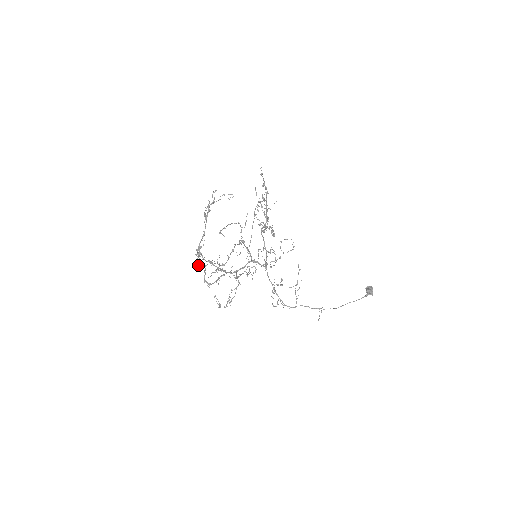
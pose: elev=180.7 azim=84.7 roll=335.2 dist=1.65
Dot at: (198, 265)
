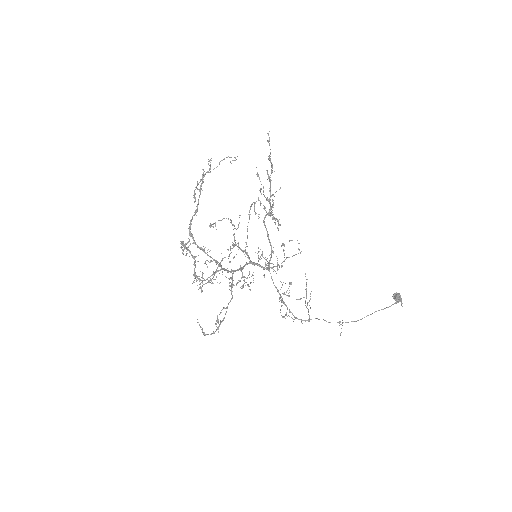
Dot at: (187, 250)
